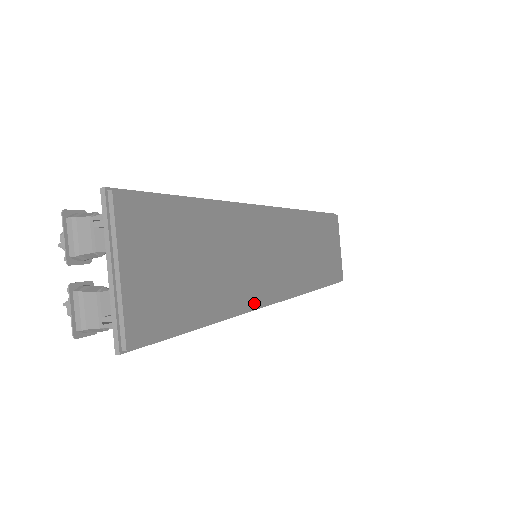
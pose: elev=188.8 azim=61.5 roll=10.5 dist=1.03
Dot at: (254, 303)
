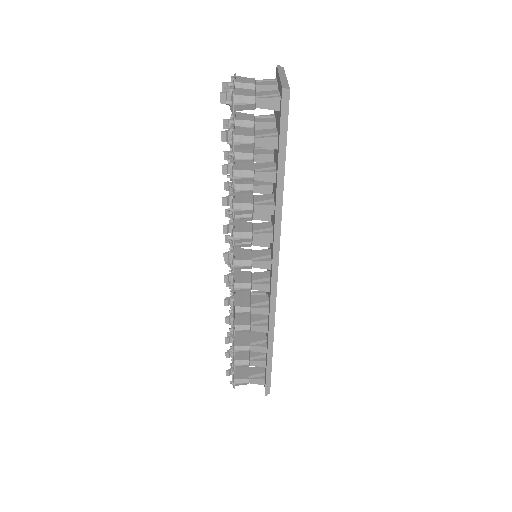
Dot at: (280, 235)
